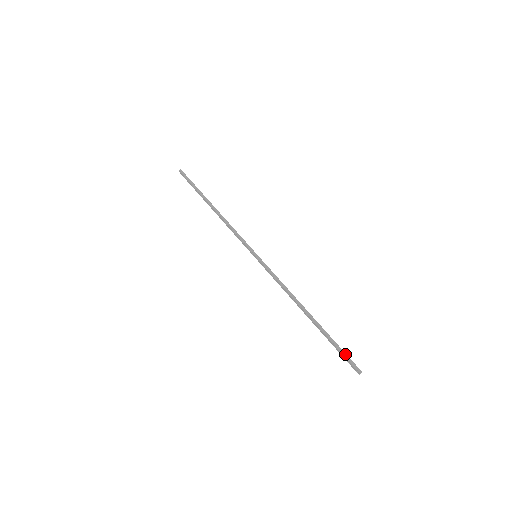
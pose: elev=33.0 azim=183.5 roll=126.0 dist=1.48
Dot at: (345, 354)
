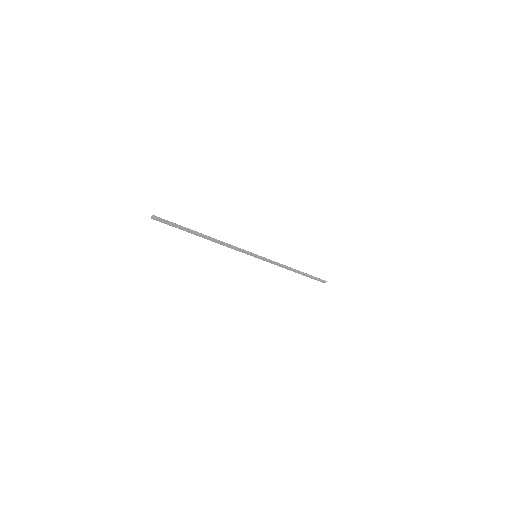
Dot at: (319, 279)
